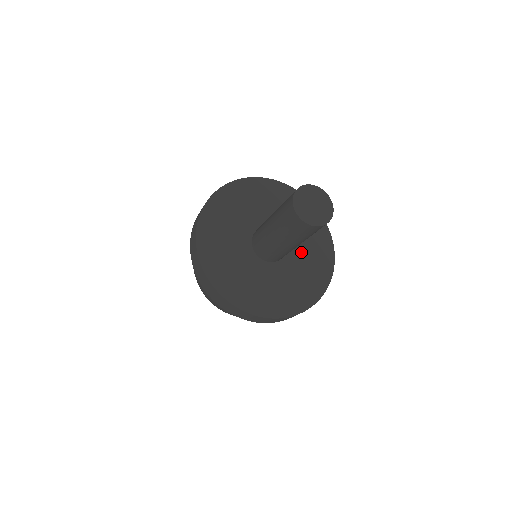
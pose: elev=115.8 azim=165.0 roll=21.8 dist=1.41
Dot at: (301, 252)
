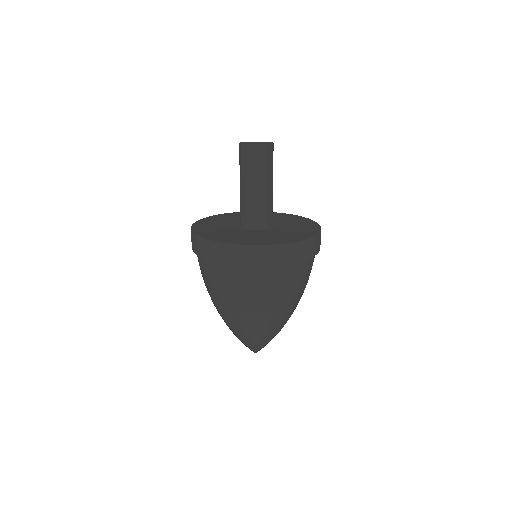
Dot at: (274, 220)
